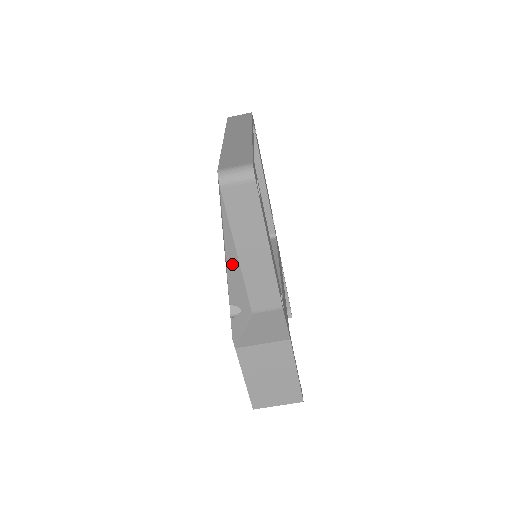
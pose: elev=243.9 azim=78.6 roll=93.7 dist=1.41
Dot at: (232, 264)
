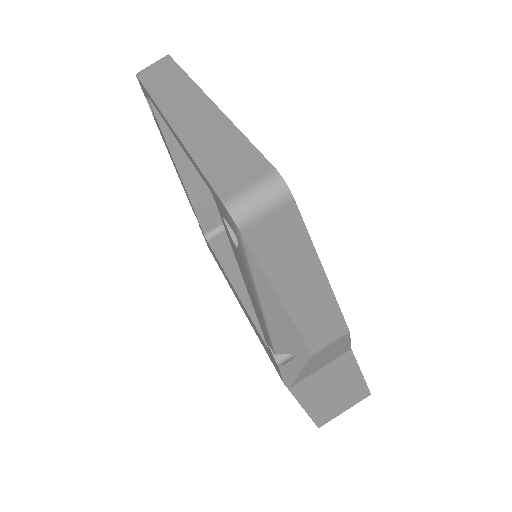
Dot at: (275, 315)
